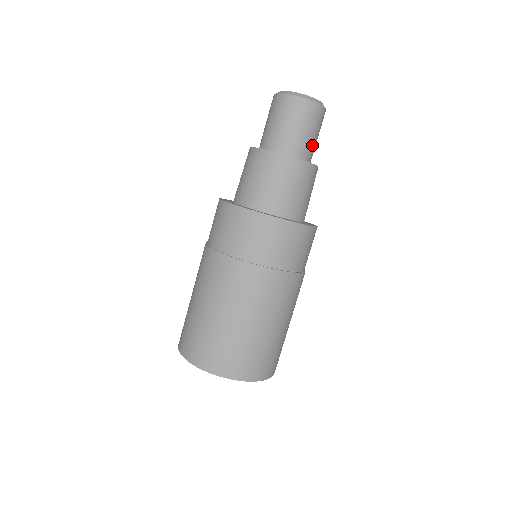
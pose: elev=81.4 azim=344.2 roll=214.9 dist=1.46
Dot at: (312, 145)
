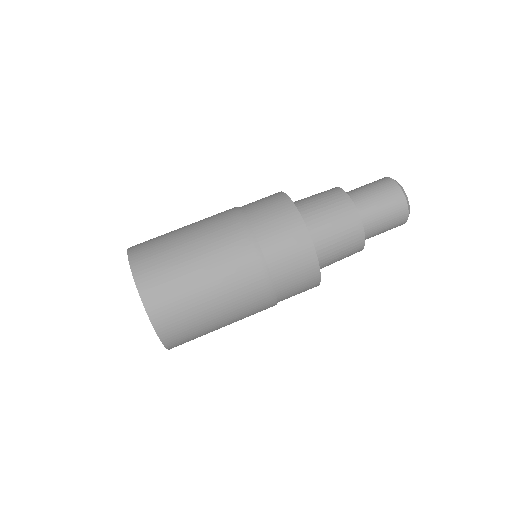
Dot at: (373, 236)
